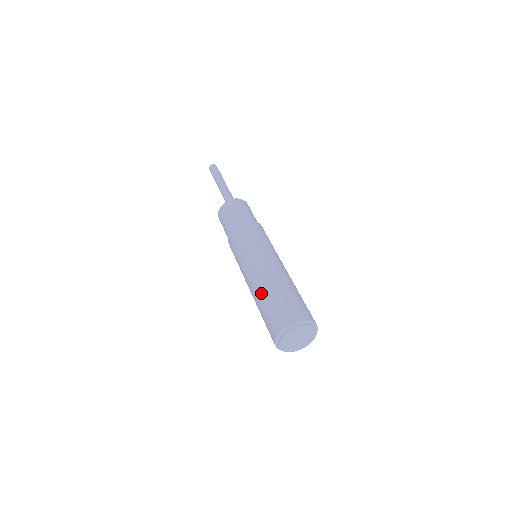
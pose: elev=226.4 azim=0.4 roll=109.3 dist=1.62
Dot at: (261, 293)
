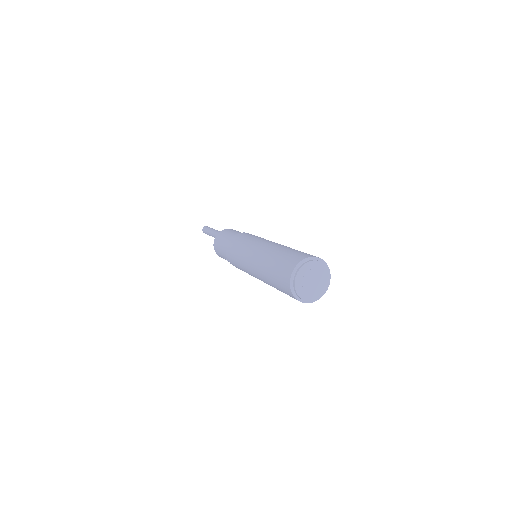
Dot at: (279, 248)
